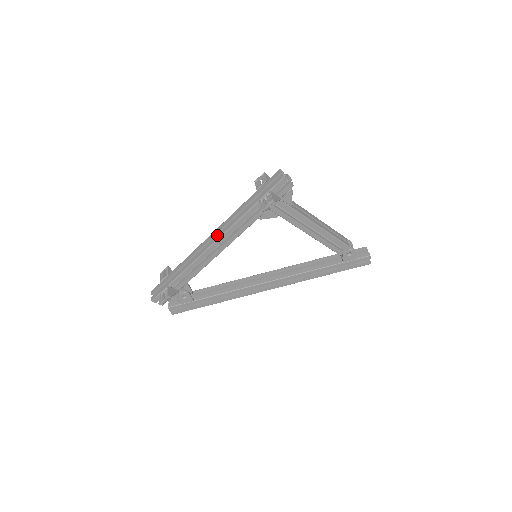
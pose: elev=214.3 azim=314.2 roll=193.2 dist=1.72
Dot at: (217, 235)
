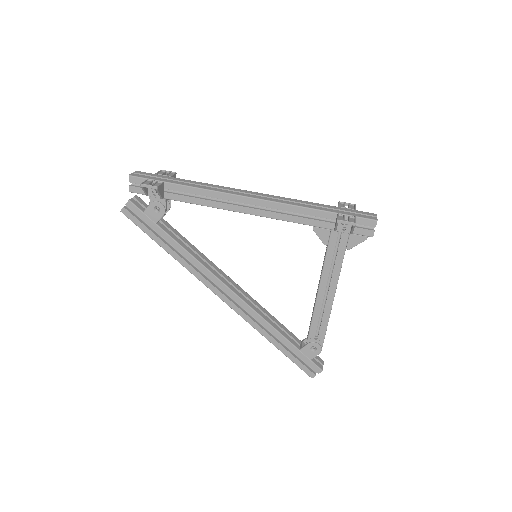
Dot at: (265, 197)
